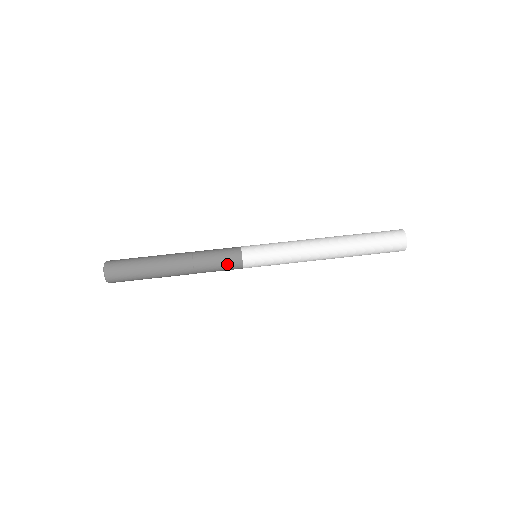
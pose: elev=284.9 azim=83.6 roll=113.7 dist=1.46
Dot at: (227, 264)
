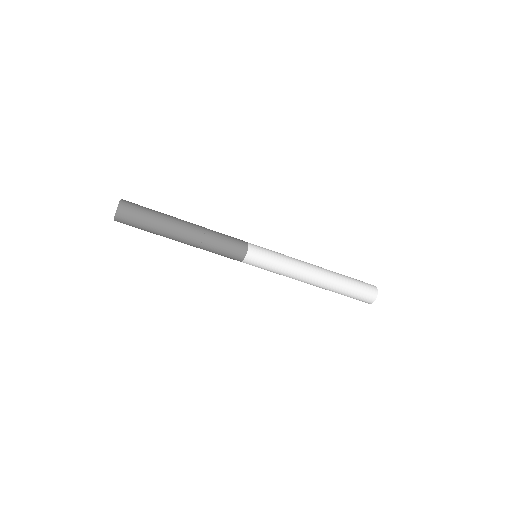
Dot at: (228, 257)
